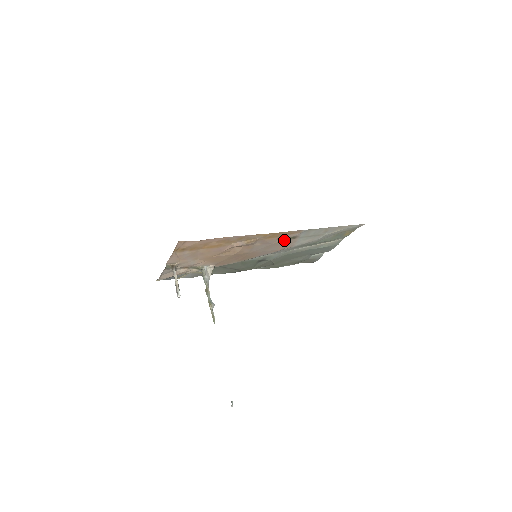
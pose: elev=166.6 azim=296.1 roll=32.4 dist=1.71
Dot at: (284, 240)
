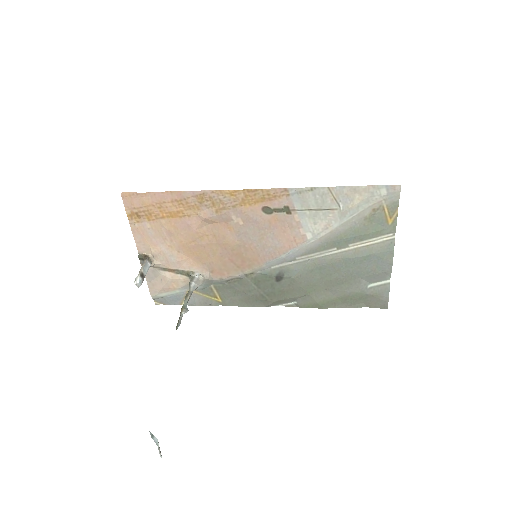
Dot at: (276, 216)
